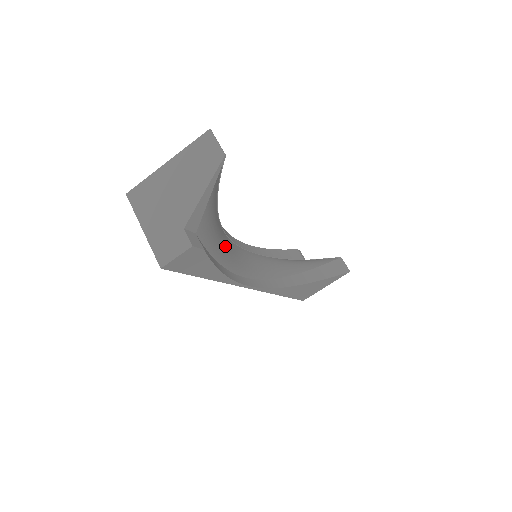
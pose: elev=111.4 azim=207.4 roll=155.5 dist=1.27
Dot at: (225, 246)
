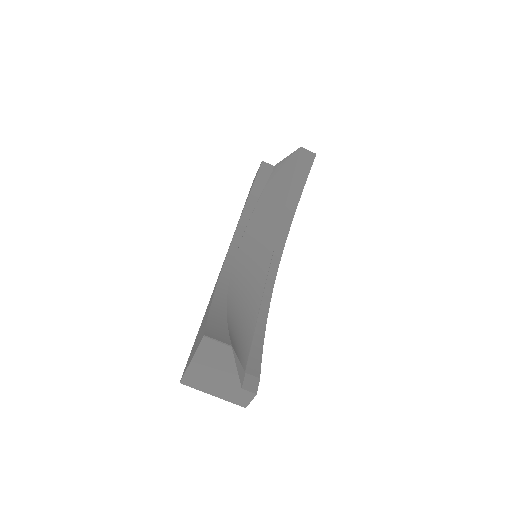
Dot at: (243, 301)
